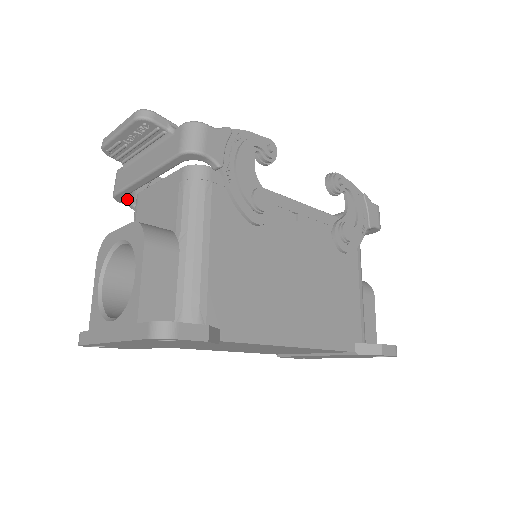
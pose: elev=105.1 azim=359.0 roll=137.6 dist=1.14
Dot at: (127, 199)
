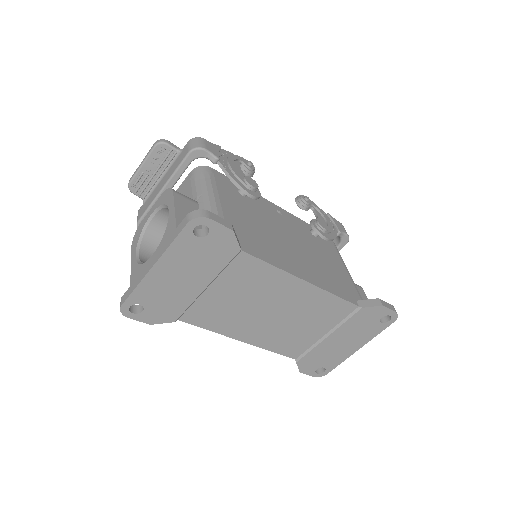
Dot at: occluded
